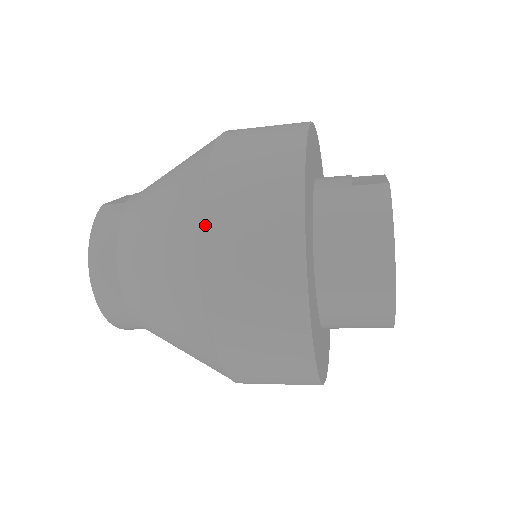
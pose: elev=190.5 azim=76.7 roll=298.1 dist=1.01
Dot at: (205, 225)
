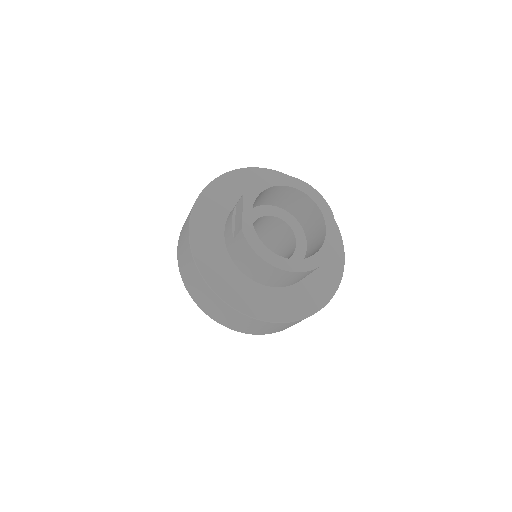
Dot at: (213, 319)
